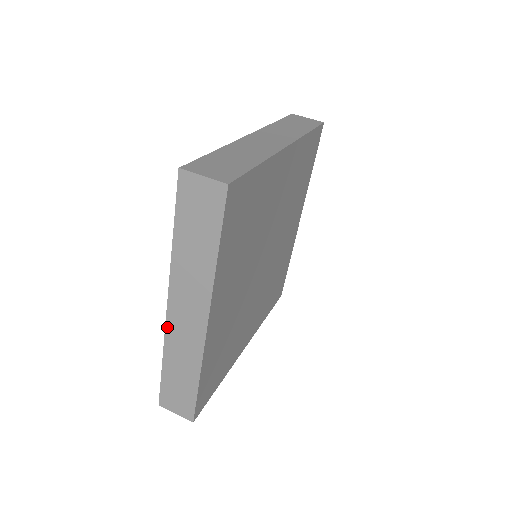
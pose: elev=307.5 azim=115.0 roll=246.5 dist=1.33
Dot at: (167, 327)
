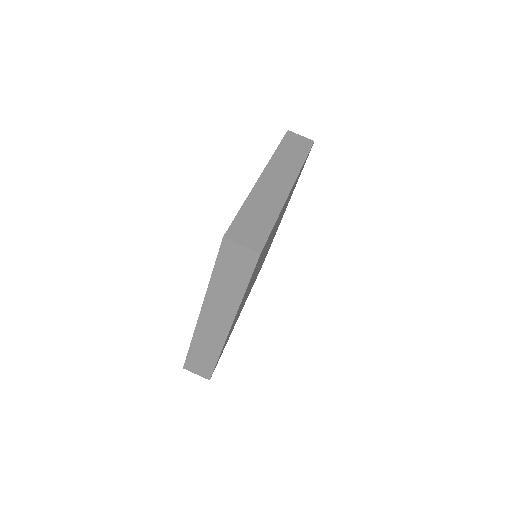
Dot at: (198, 325)
